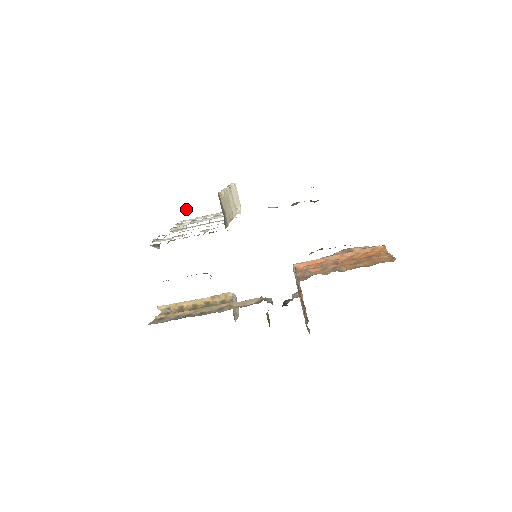
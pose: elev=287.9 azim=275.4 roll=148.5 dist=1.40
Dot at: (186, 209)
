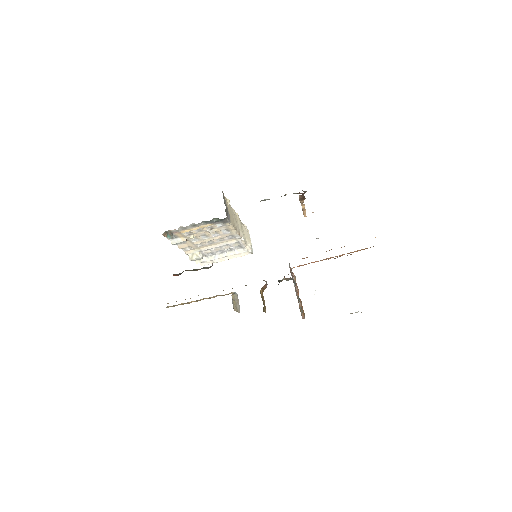
Dot at: occluded
